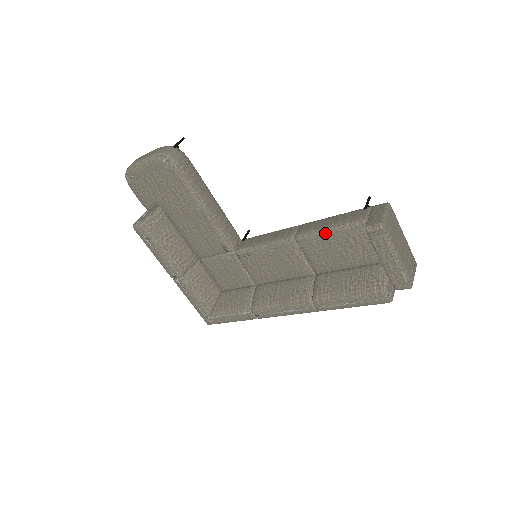
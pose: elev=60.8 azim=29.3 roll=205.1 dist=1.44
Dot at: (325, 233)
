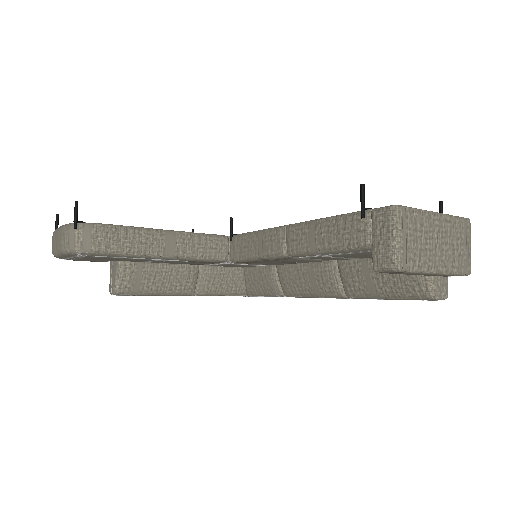
Dot at: (322, 254)
